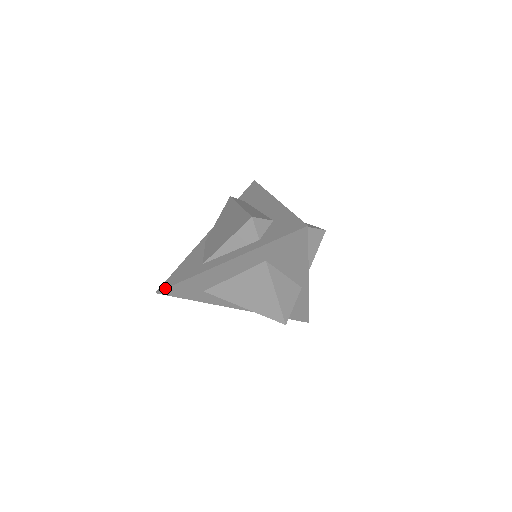
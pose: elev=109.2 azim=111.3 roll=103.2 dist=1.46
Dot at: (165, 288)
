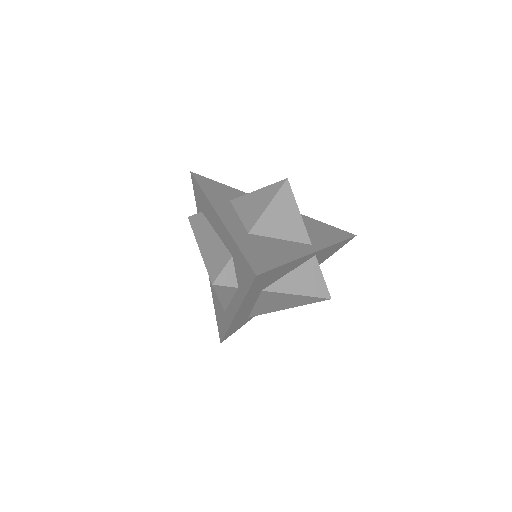
Dot at: (222, 340)
